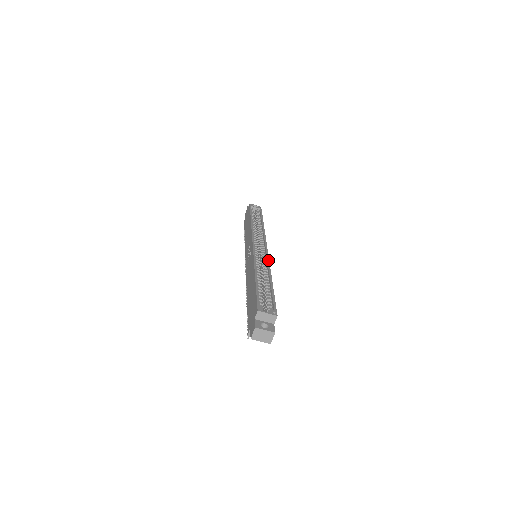
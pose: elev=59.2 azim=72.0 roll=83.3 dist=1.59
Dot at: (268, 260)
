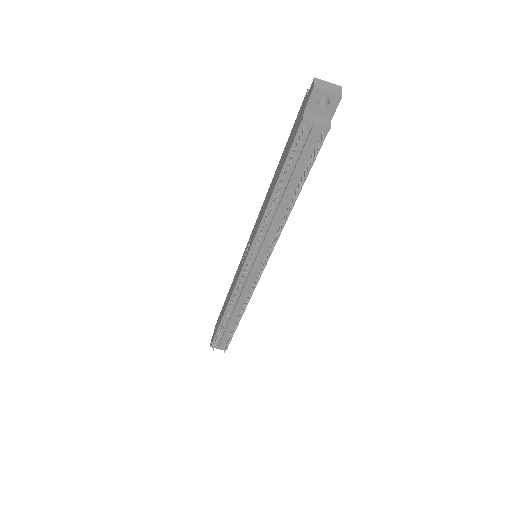
Dot at: occluded
